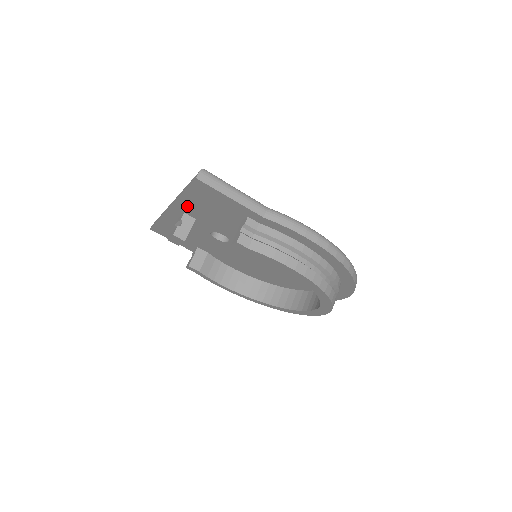
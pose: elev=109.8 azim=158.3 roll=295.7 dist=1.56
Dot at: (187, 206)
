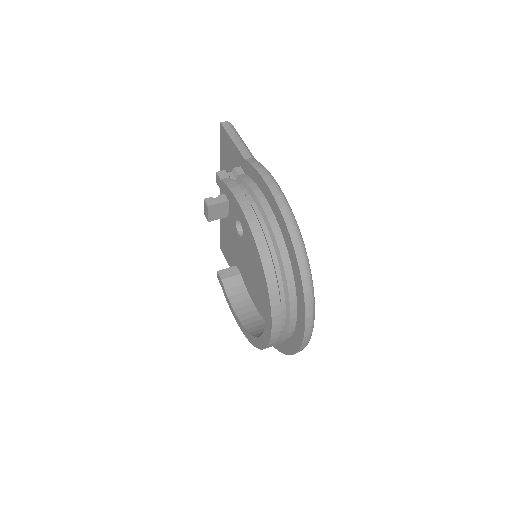
Dot at: occluded
